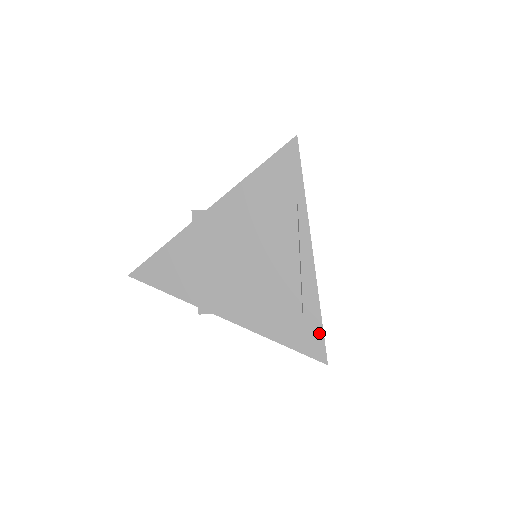
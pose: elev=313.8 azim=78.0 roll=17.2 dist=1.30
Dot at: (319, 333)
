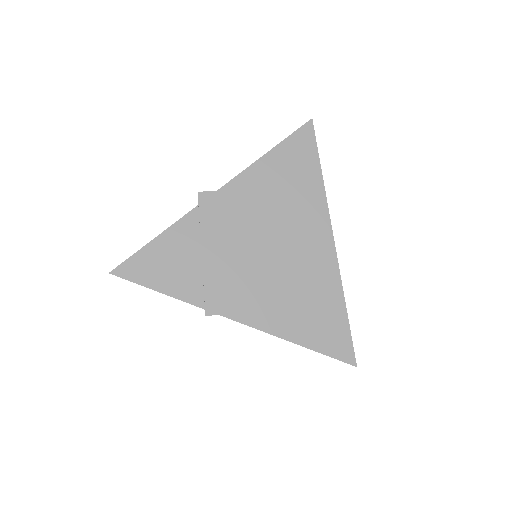
Dot at: (345, 330)
